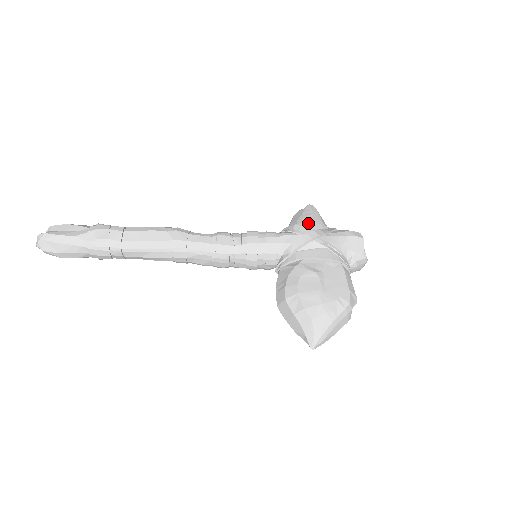
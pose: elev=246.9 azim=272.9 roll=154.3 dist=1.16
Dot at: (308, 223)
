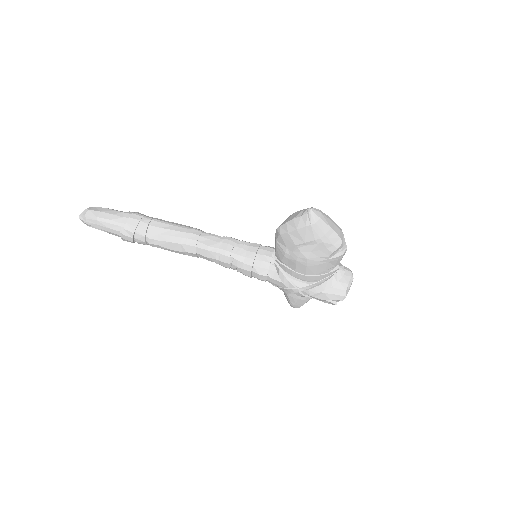
Dot at: occluded
